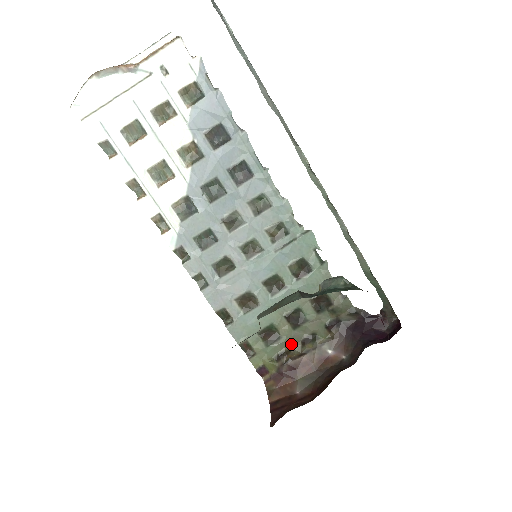
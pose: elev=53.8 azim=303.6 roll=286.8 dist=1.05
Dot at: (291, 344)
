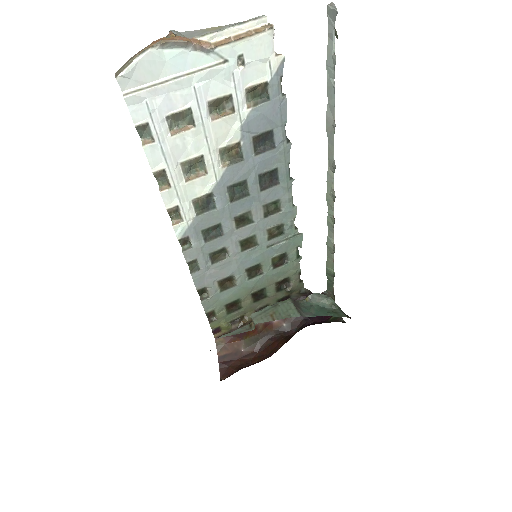
Dot at: (247, 312)
